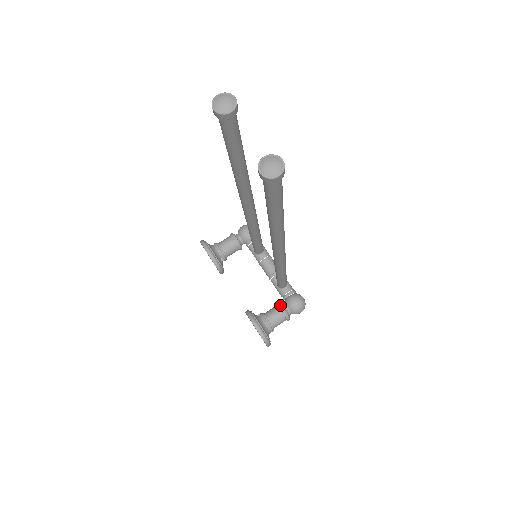
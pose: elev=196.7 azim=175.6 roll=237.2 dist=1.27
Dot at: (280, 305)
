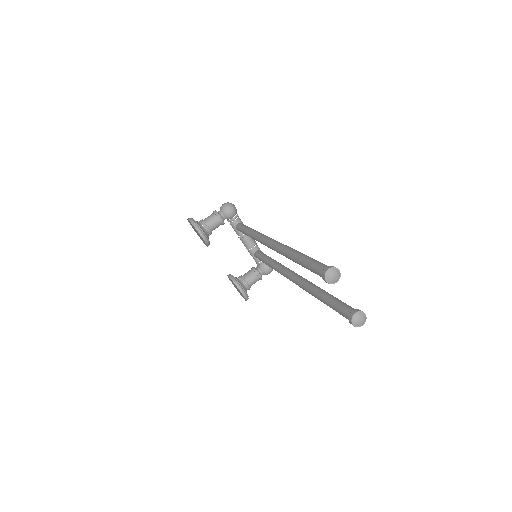
Dot at: (257, 271)
